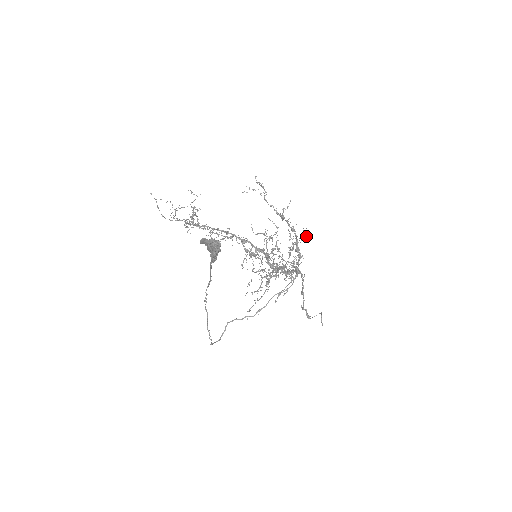
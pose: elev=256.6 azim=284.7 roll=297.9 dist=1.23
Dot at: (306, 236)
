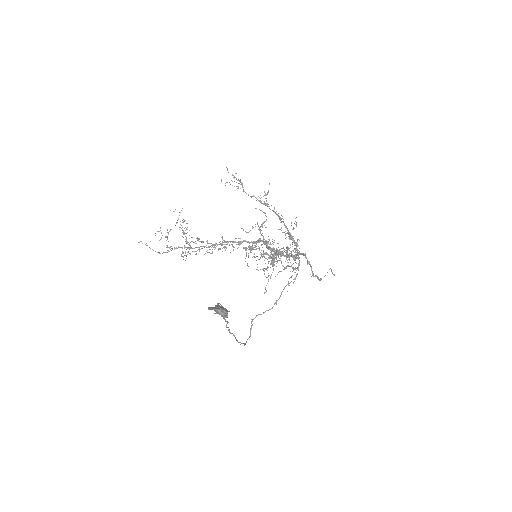
Dot at: (296, 224)
